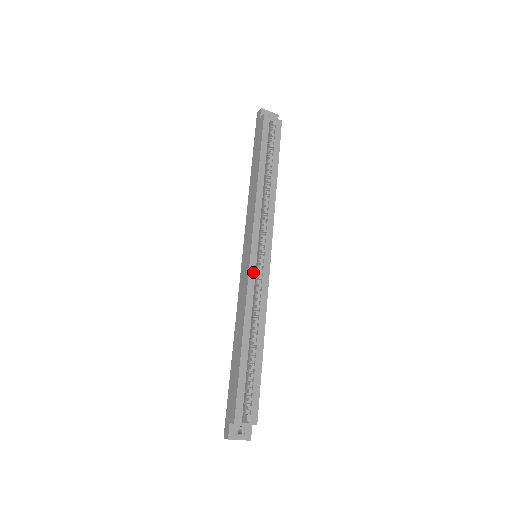
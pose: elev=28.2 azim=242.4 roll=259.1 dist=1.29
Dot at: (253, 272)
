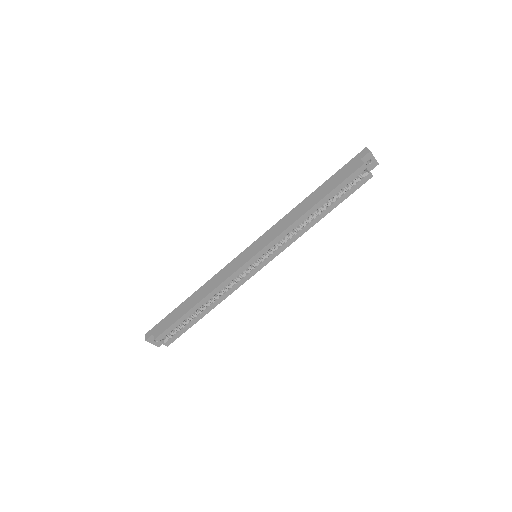
Dot at: (242, 270)
